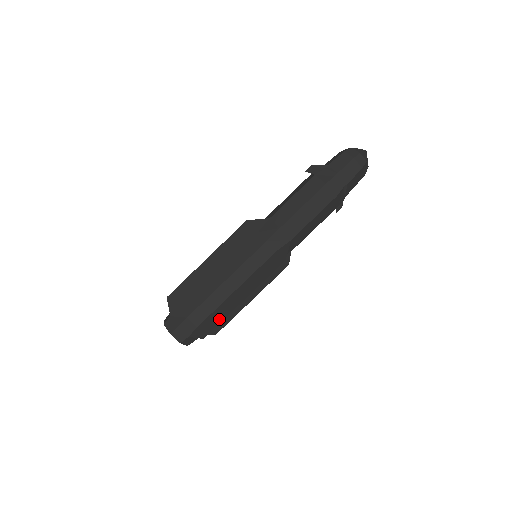
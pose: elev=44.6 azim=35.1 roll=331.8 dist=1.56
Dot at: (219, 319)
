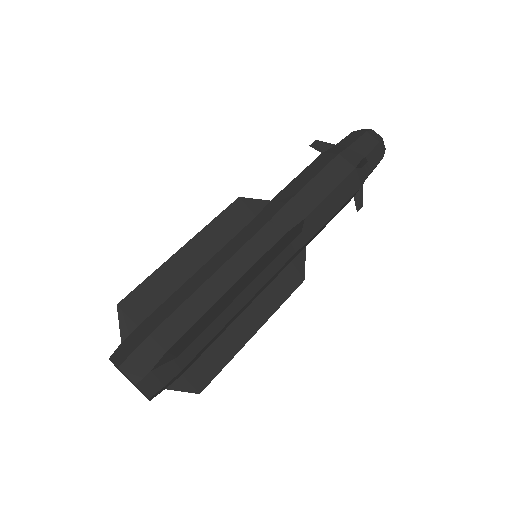
Dot at: (204, 325)
